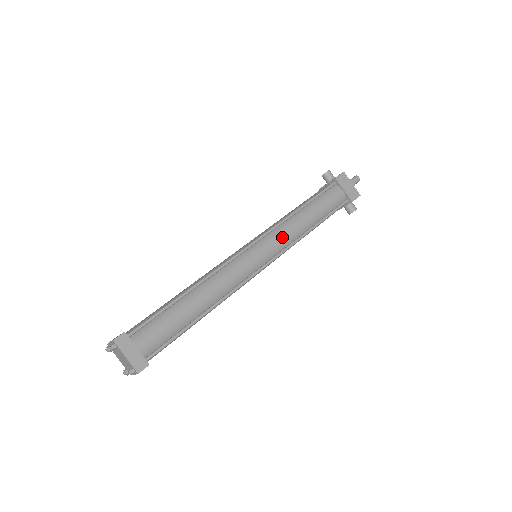
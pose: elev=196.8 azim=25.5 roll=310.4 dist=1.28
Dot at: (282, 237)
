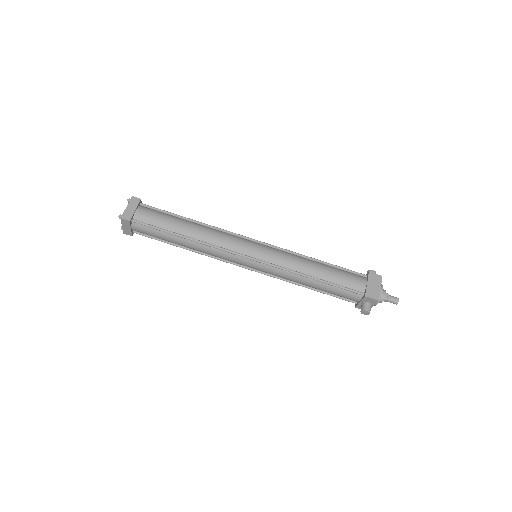
Dot at: (281, 257)
